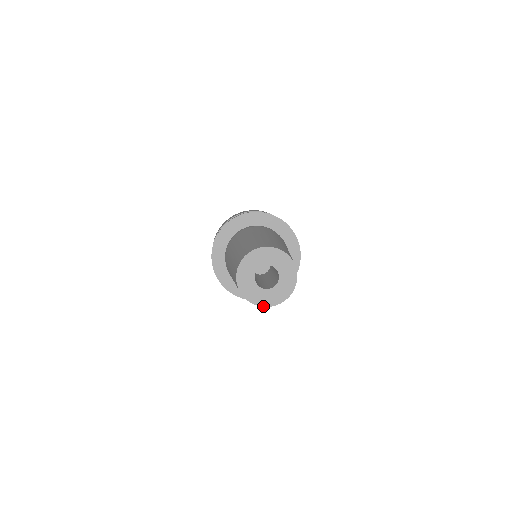
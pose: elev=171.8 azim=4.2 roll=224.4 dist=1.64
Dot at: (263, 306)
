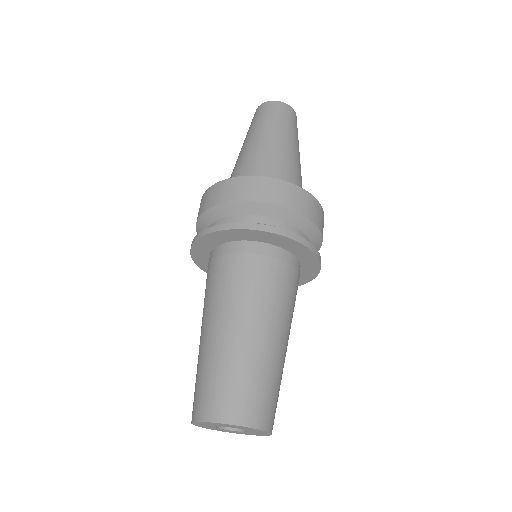
Dot at: (223, 431)
